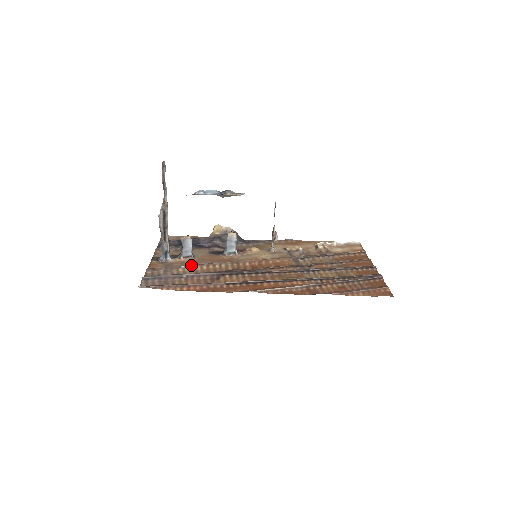
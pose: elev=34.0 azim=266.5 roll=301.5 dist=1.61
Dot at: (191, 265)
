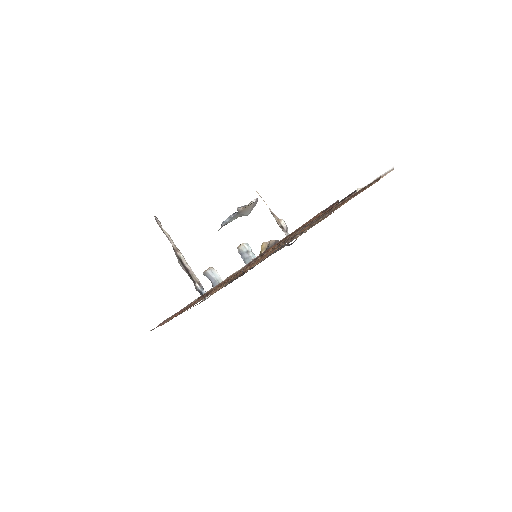
Dot at: occluded
